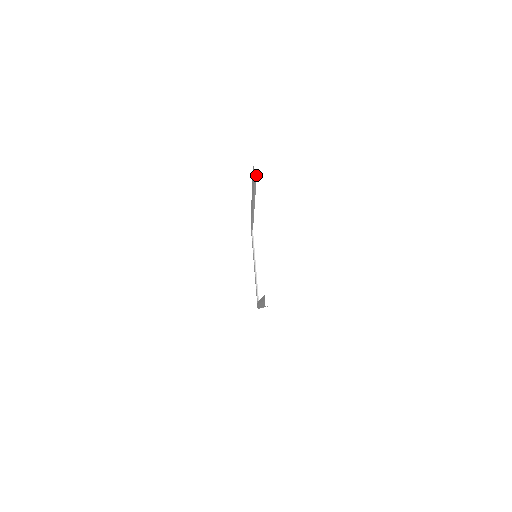
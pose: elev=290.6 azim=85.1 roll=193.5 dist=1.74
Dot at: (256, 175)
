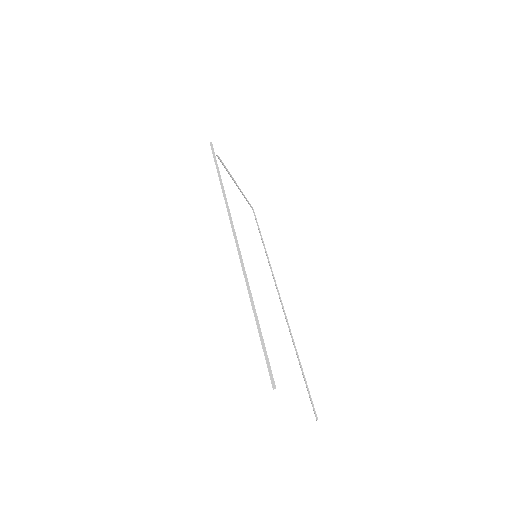
Dot at: occluded
